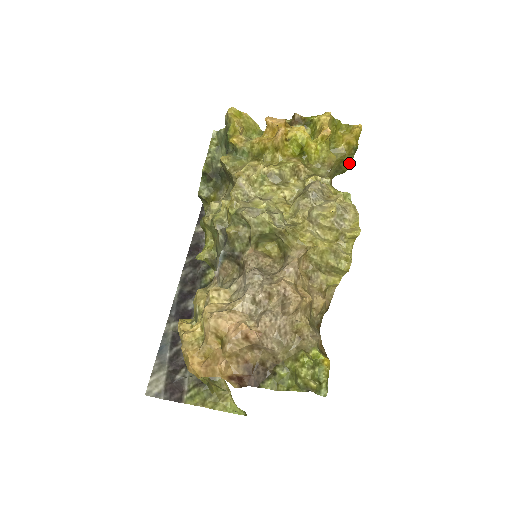
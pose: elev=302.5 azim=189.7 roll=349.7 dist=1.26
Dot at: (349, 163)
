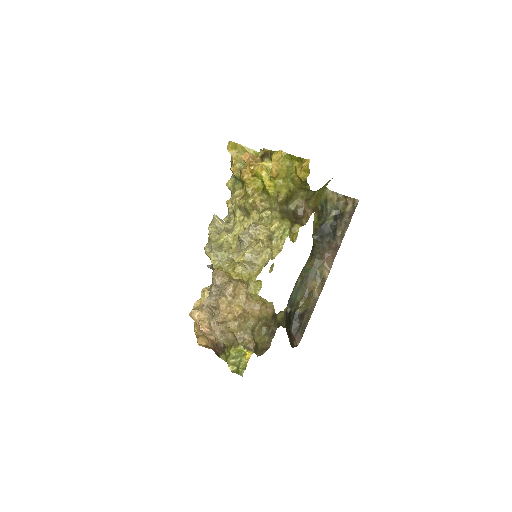
Dot at: (309, 189)
